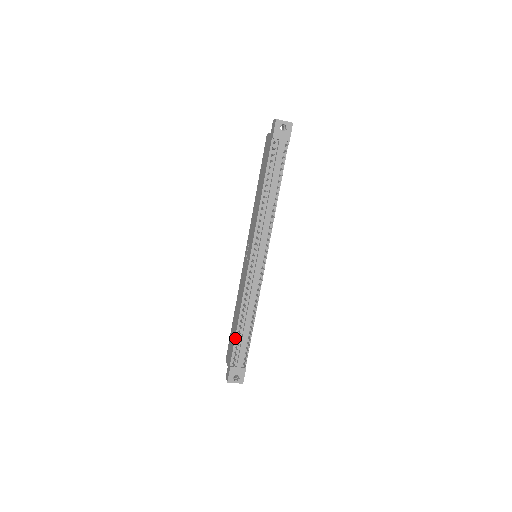
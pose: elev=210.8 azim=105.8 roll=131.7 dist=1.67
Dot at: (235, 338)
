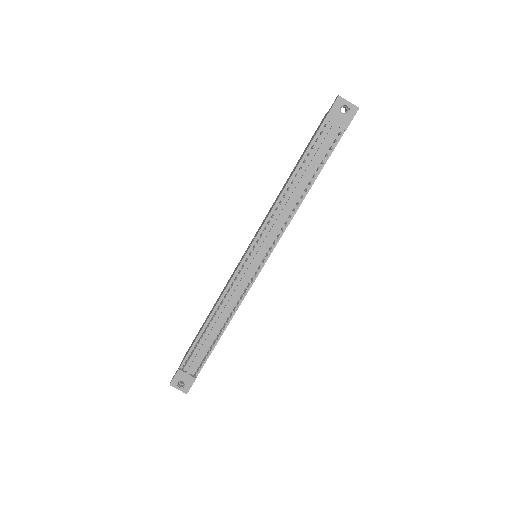
Dot at: (196, 340)
